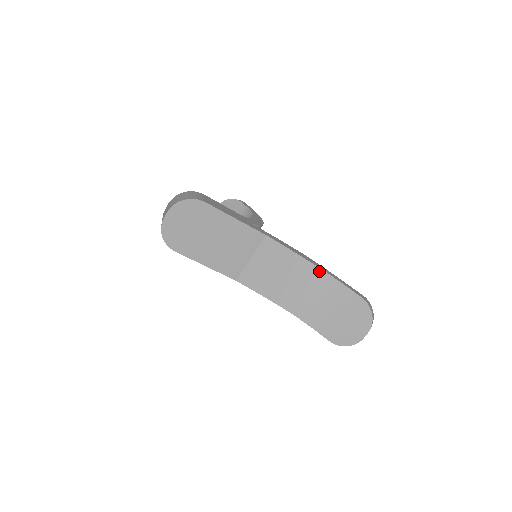
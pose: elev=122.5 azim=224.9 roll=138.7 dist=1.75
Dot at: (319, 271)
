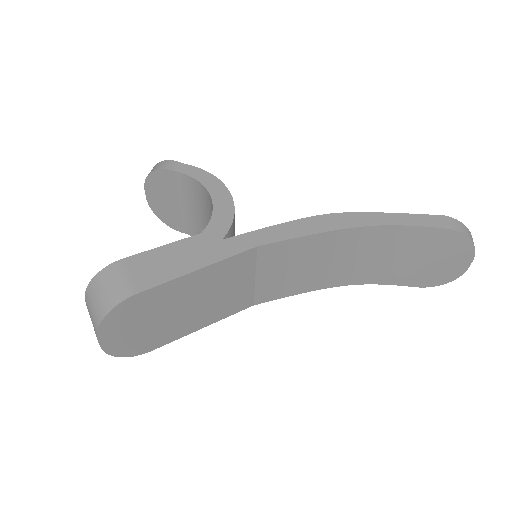
Dot at: (362, 230)
